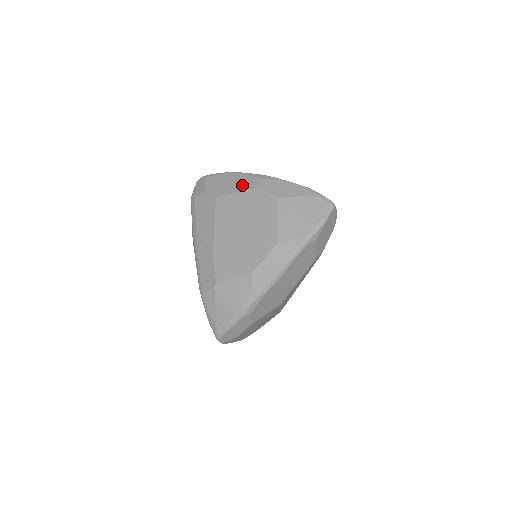
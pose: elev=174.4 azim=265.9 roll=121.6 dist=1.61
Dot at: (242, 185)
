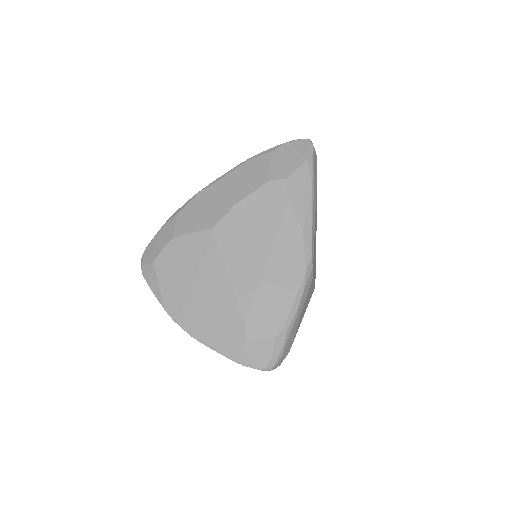
Dot at: occluded
